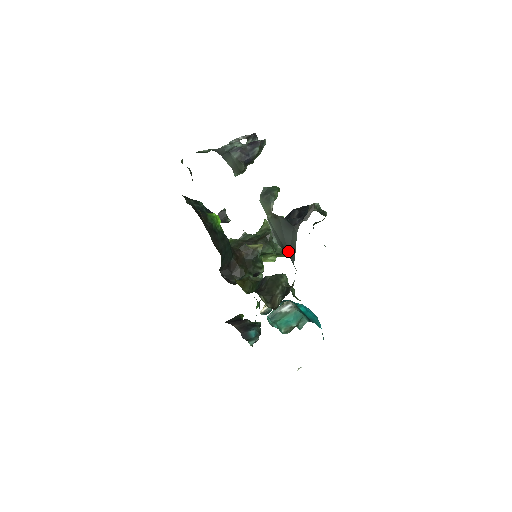
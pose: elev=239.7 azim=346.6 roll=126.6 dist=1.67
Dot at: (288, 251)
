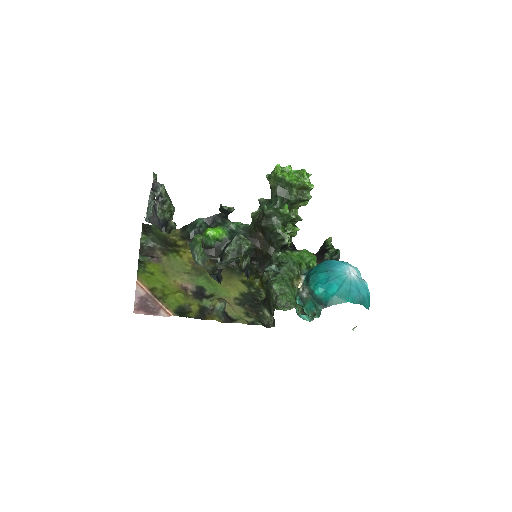
Dot at: occluded
